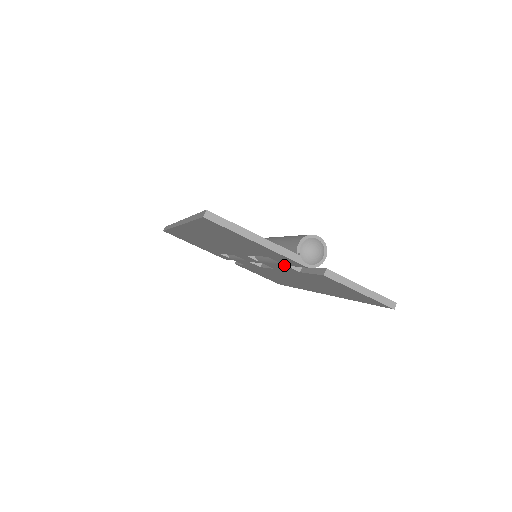
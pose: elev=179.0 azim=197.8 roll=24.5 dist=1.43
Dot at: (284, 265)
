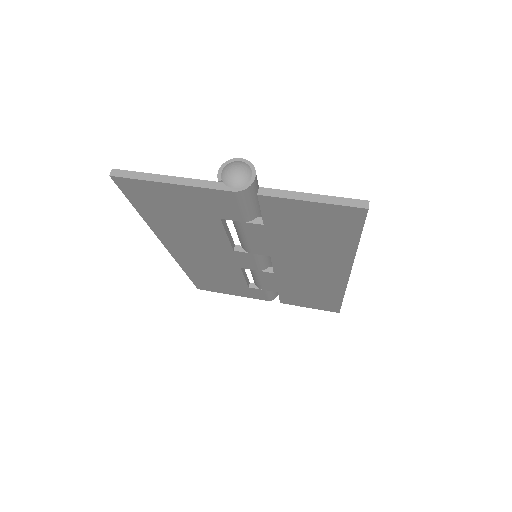
Dot at: (245, 224)
